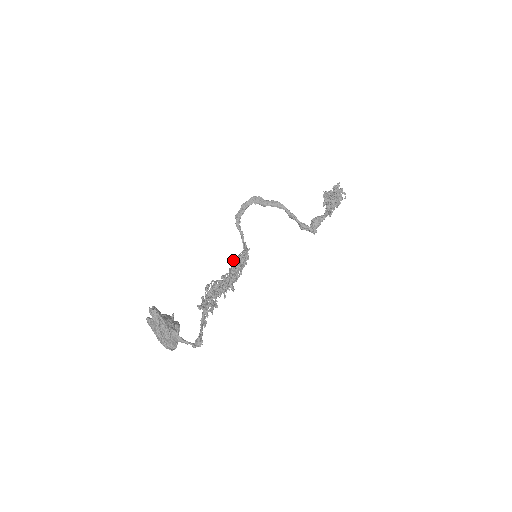
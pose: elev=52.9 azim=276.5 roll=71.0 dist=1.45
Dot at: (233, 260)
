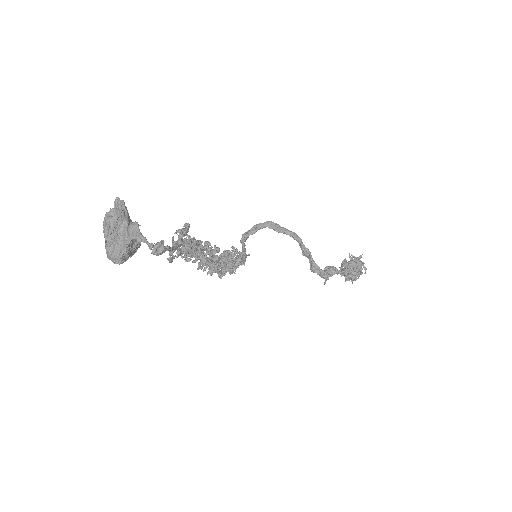
Dot at: occluded
